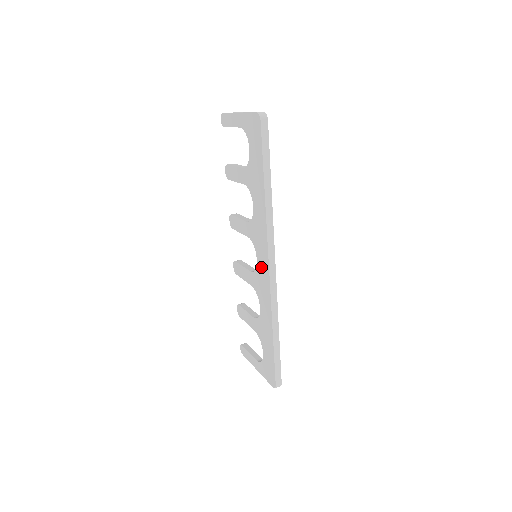
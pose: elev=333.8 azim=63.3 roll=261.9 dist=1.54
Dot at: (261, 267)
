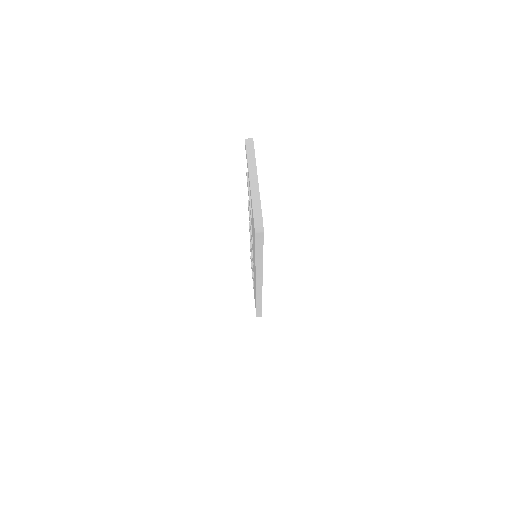
Dot at: (254, 273)
